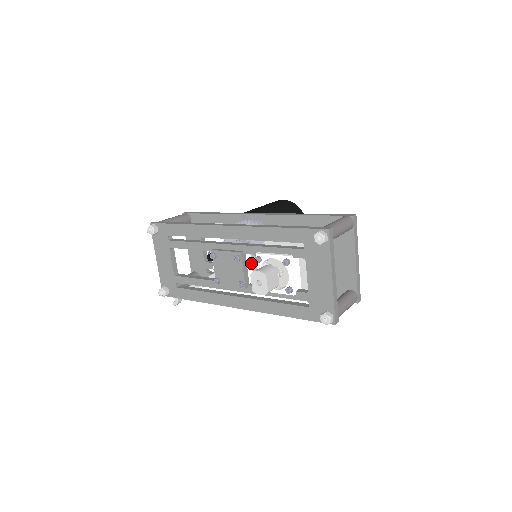
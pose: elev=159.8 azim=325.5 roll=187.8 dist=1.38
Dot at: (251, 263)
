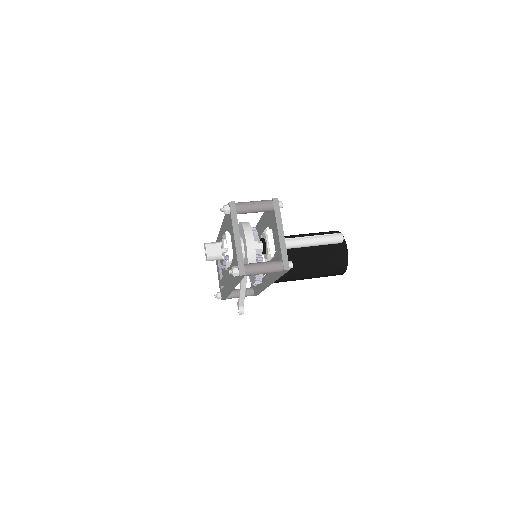
Dot at: occluded
